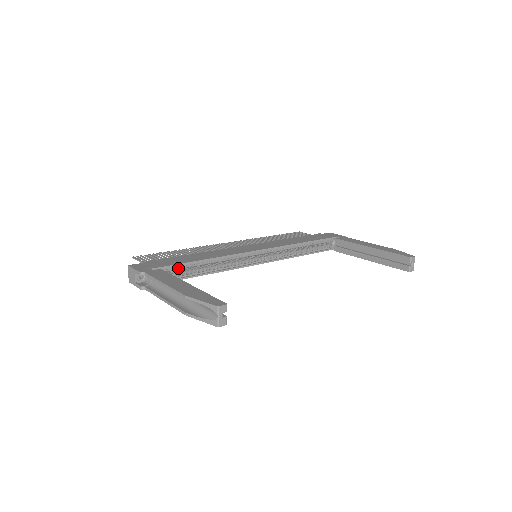
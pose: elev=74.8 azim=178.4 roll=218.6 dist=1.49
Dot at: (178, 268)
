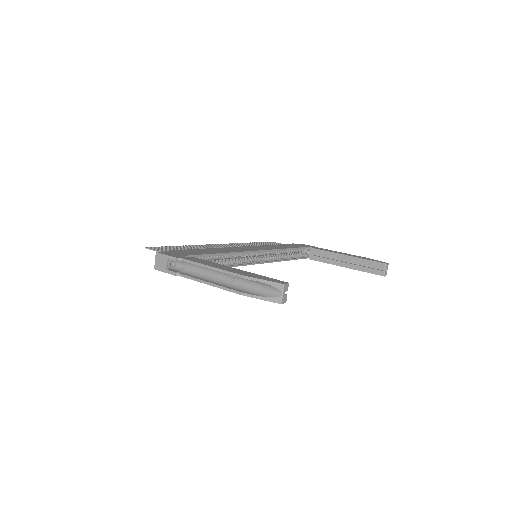
Dot at: occluded
